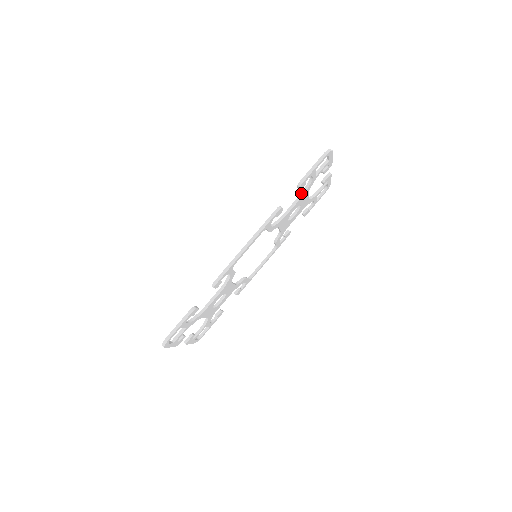
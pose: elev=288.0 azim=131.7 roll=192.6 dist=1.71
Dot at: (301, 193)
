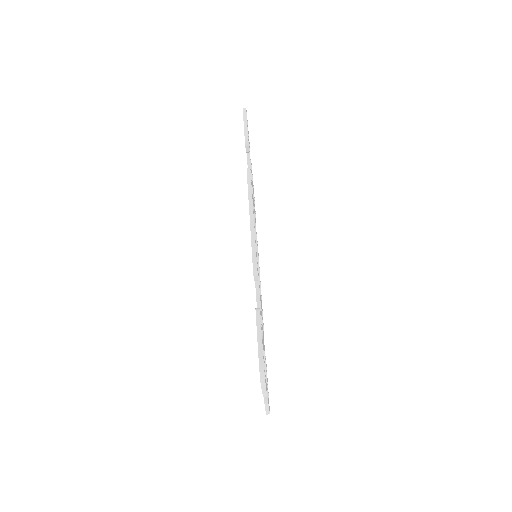
Dot at: occluded
